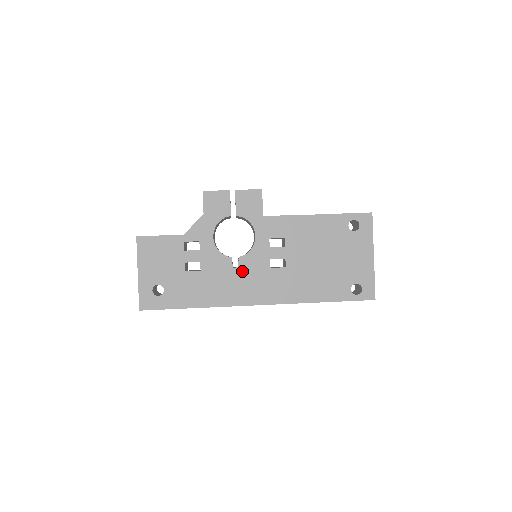
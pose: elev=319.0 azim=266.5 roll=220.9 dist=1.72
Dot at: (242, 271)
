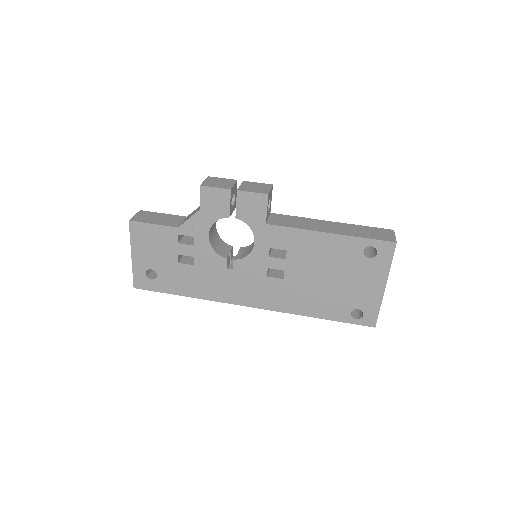
Dot at: (236, 274)
